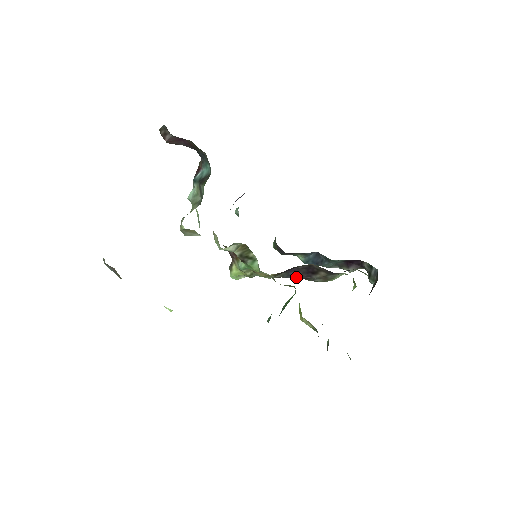
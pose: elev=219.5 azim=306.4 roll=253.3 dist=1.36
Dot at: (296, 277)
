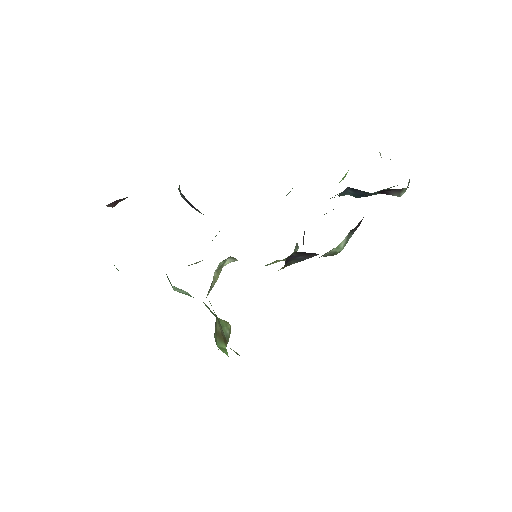
Dot at: (310, 257)
